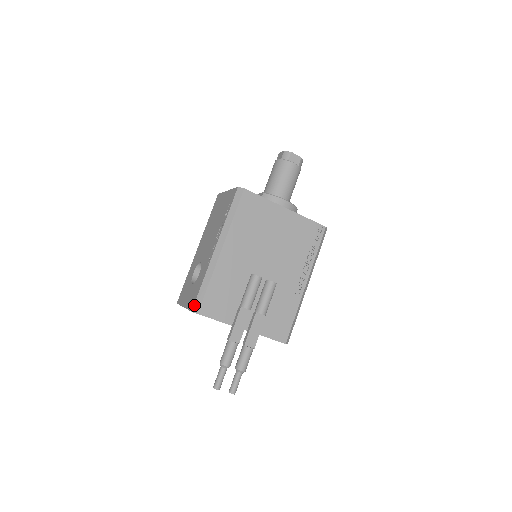
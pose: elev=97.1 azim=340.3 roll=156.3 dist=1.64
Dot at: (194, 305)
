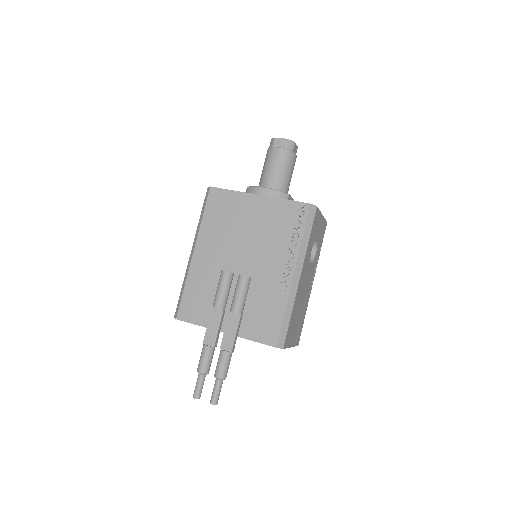
Dot at: occluded
